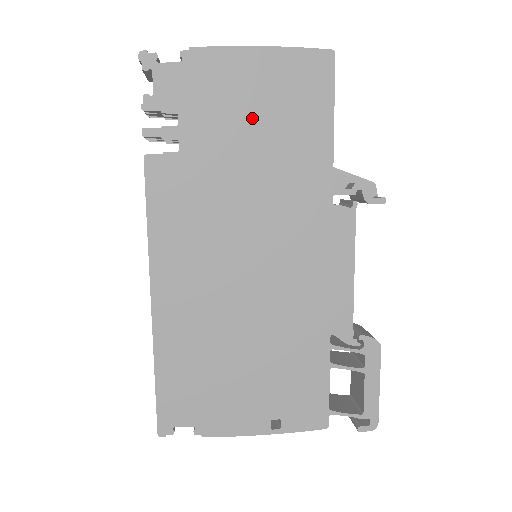
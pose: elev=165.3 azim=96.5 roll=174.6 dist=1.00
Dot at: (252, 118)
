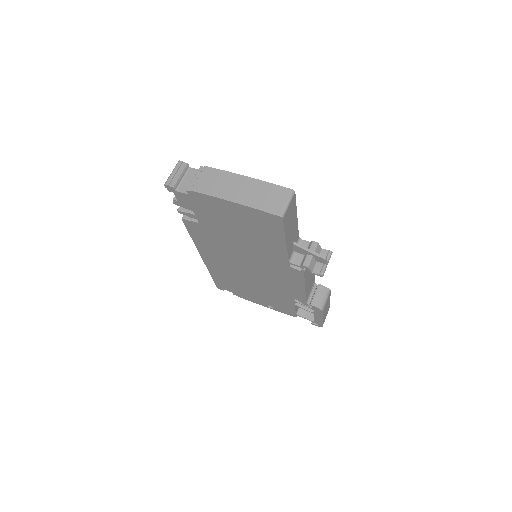
Dot at: (235, 225)
